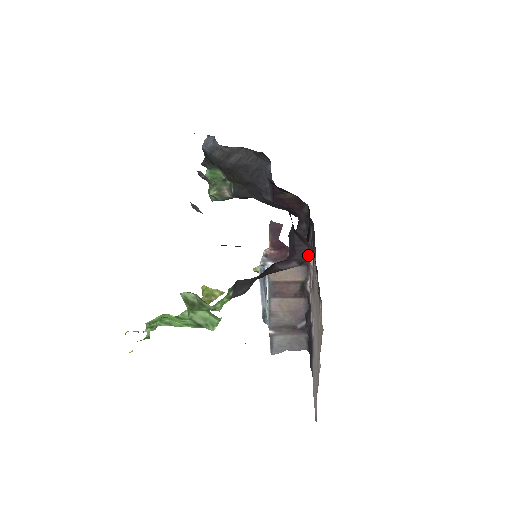
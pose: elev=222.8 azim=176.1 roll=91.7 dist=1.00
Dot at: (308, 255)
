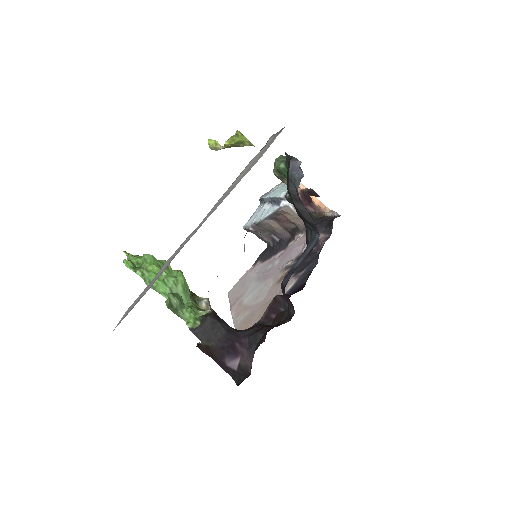
Dot at: (249, 365)
